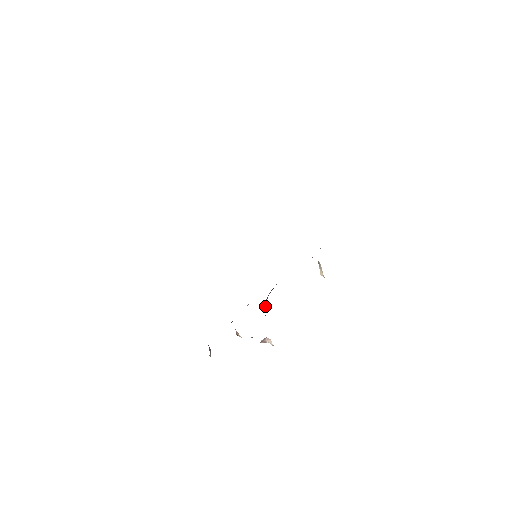
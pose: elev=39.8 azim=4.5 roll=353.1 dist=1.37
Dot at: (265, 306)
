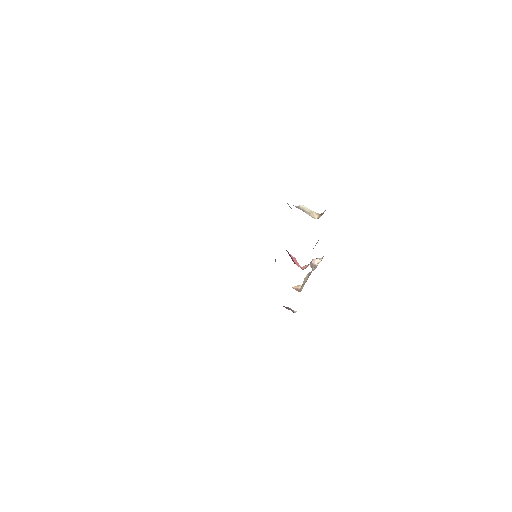
Dot at: (294, 260)
